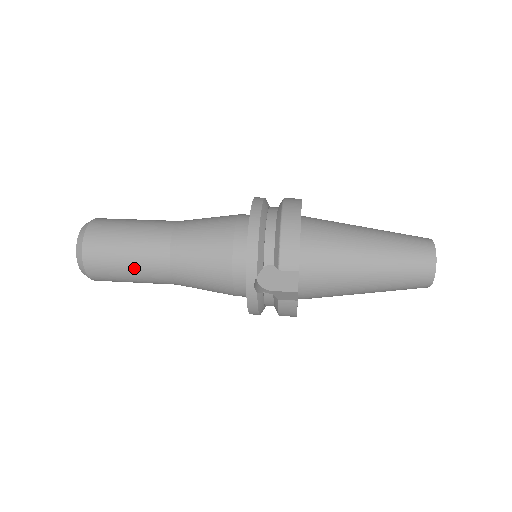
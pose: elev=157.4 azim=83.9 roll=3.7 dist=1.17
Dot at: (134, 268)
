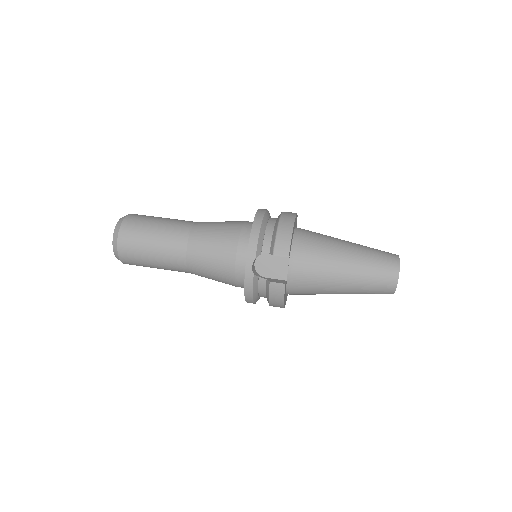
Dot at: (157, 250)
